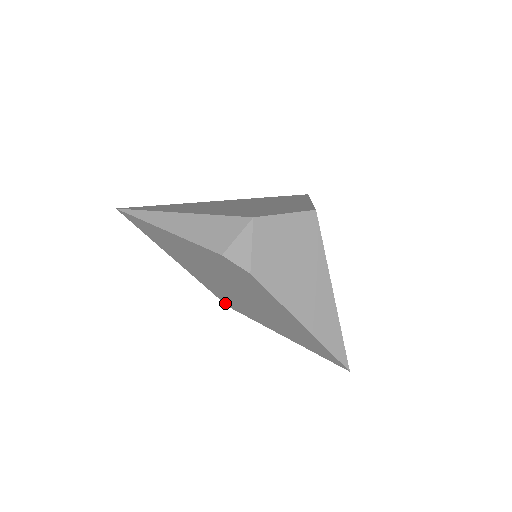
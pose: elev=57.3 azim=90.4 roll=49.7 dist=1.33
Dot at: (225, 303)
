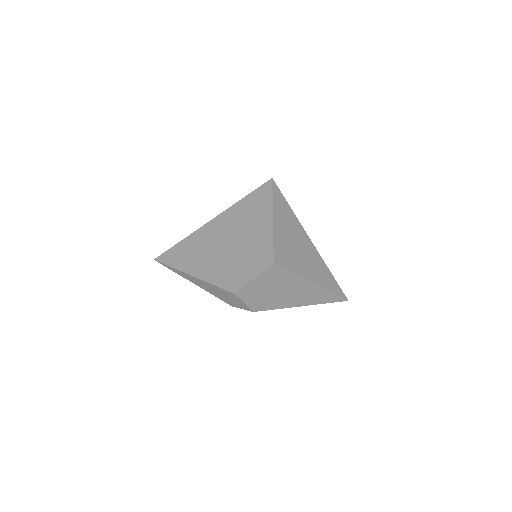
Dot at: occluded
